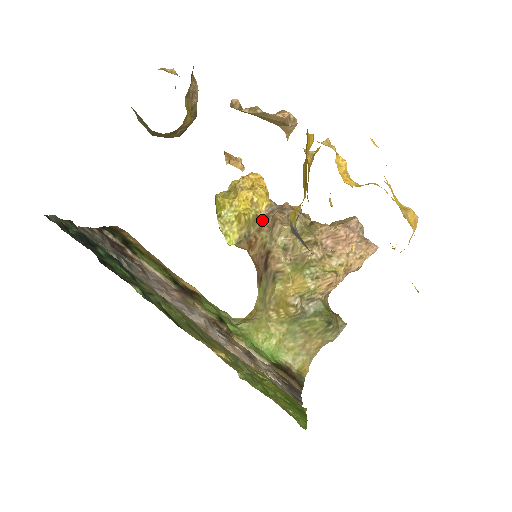
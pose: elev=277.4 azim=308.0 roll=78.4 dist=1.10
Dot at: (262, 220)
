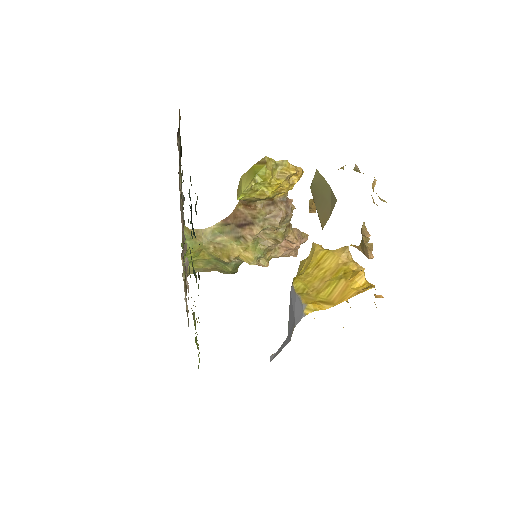
Dot at: (271, 203)
